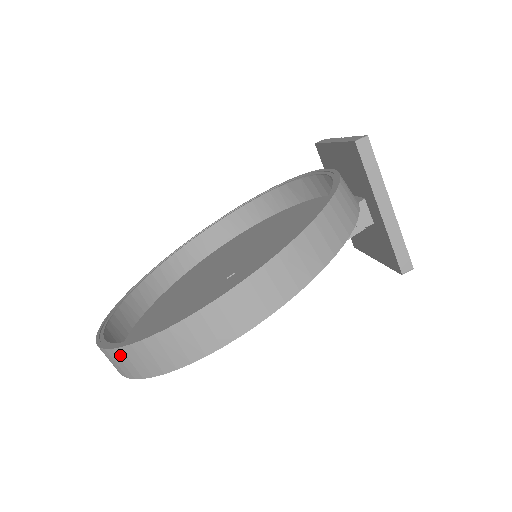
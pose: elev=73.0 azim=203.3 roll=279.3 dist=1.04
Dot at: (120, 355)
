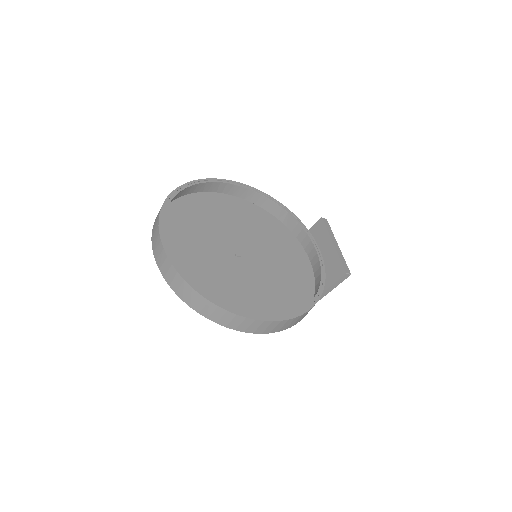
Dot at: (193, 293)
